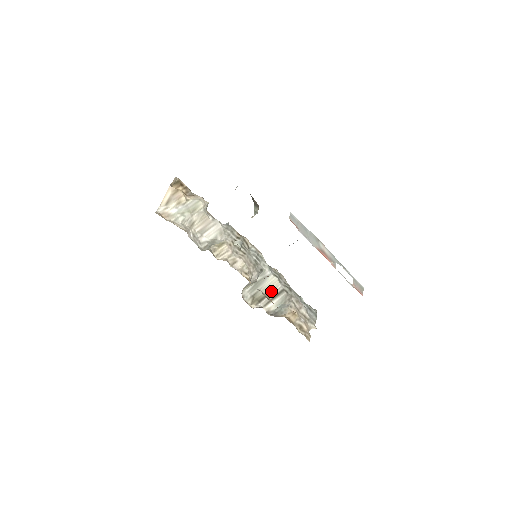
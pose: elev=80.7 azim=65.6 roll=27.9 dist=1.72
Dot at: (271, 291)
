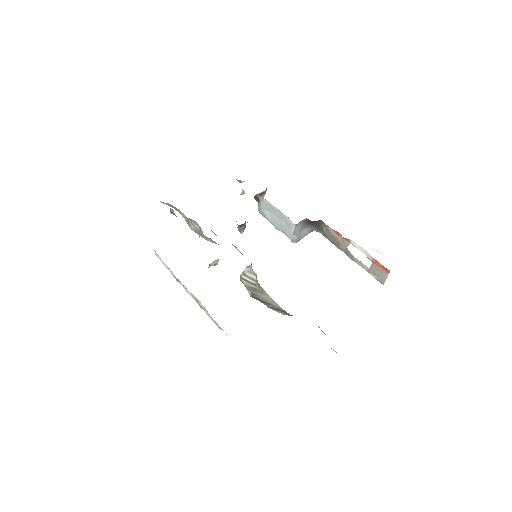
Dot at: (272, 305)
